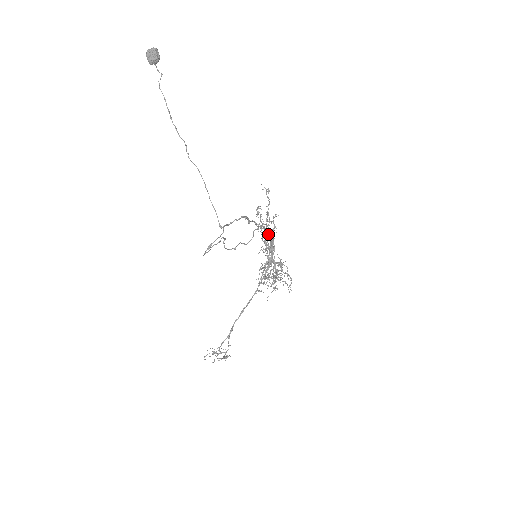
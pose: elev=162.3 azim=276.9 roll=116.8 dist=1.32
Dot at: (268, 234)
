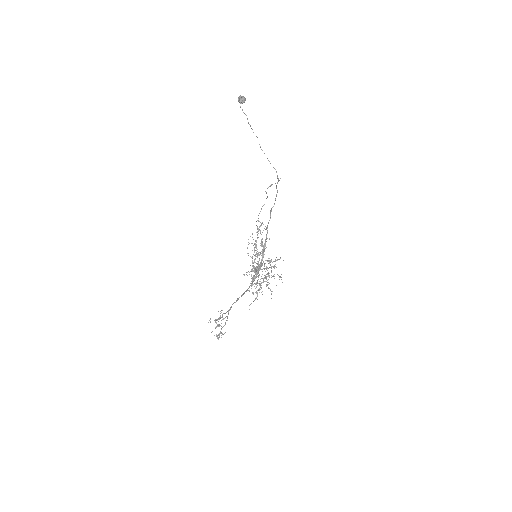
Dot at: (264, 245)
